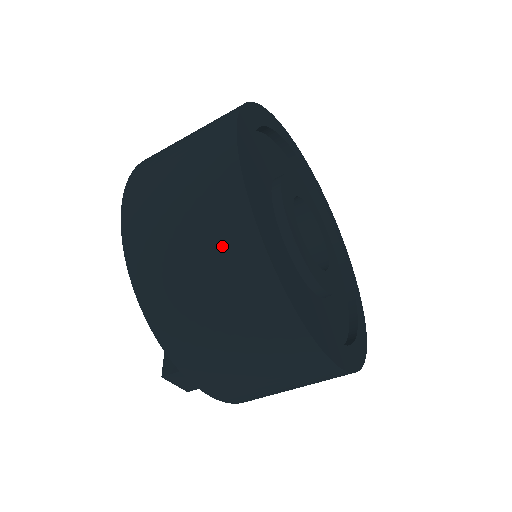
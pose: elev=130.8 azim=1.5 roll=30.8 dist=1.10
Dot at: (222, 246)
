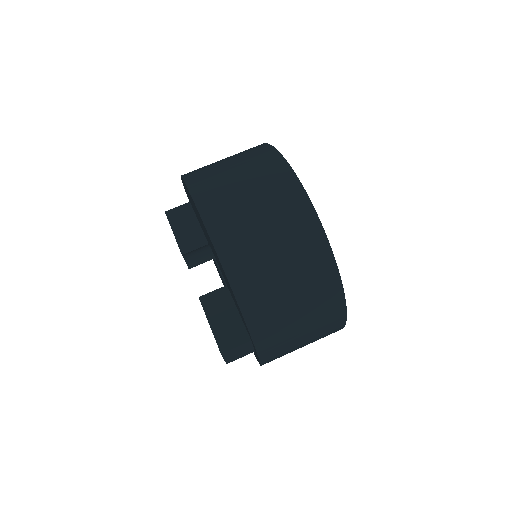
Dot at: (303, 252)
